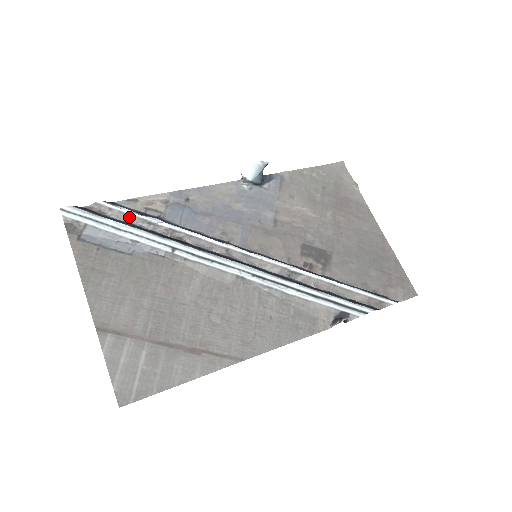
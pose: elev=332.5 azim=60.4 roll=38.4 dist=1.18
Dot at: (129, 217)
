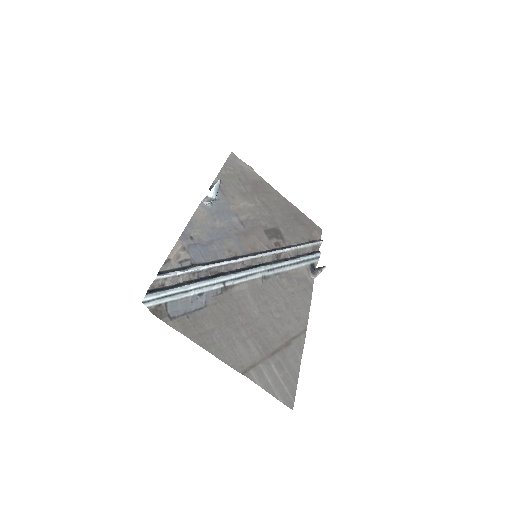
Dot at: (180, 277)
